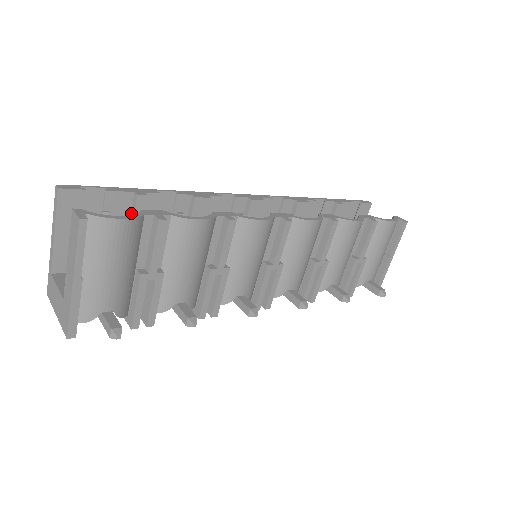
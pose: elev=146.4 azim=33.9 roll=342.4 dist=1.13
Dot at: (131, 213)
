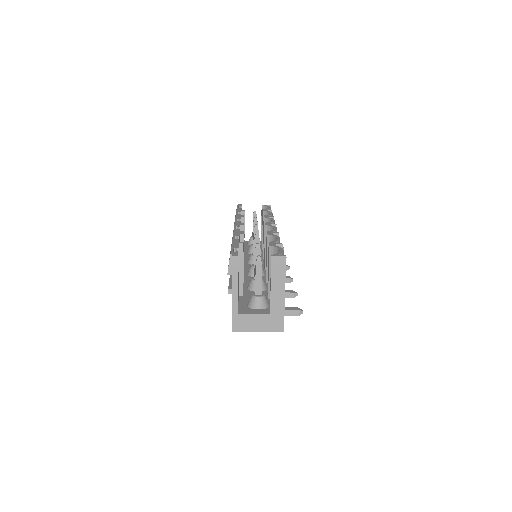
Dot at: (239, 257)
